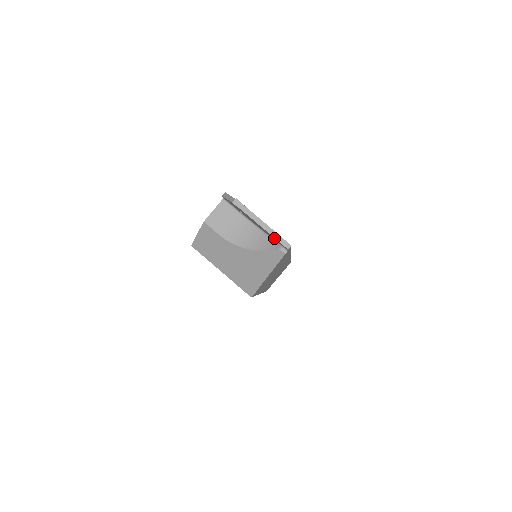
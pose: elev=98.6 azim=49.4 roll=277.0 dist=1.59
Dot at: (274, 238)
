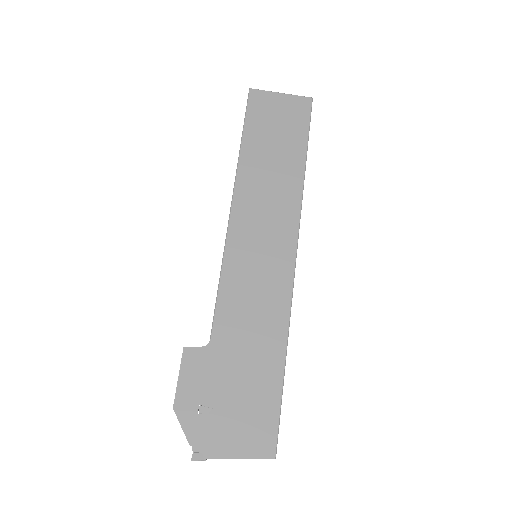
Dot at: (255, 451)
